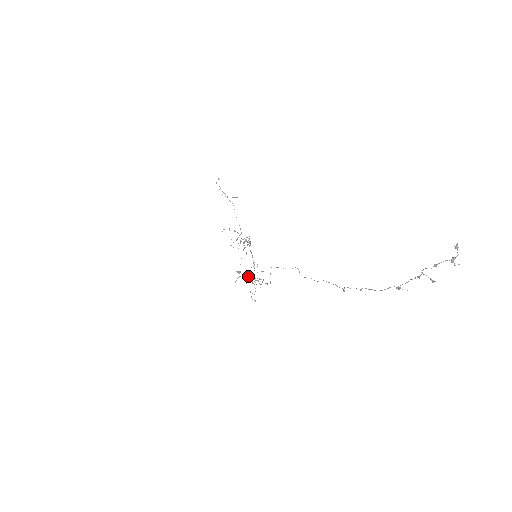
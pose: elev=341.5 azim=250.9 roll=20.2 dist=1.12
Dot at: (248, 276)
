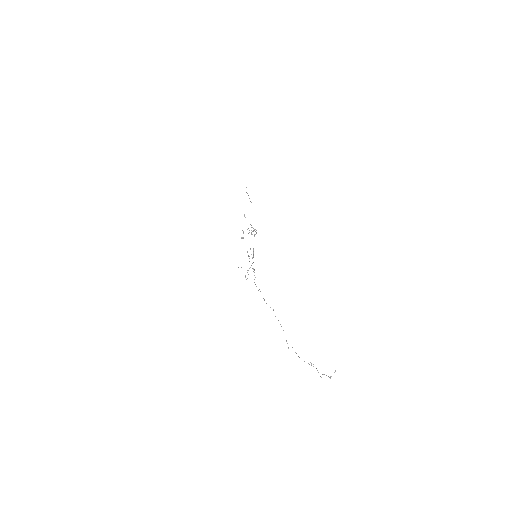
Dot at: occluded
